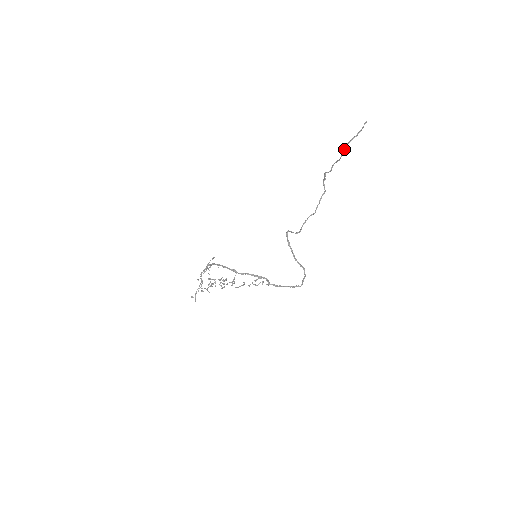
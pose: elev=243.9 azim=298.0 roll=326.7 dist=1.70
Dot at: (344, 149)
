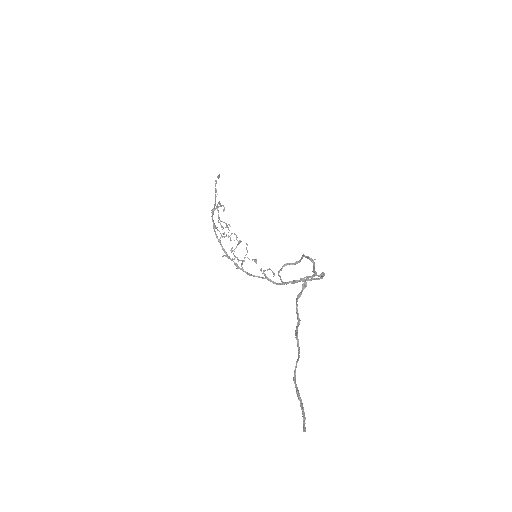
Dot at: (294, 373)
